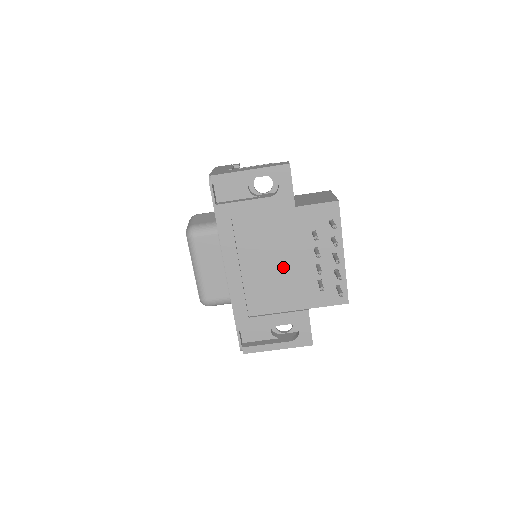
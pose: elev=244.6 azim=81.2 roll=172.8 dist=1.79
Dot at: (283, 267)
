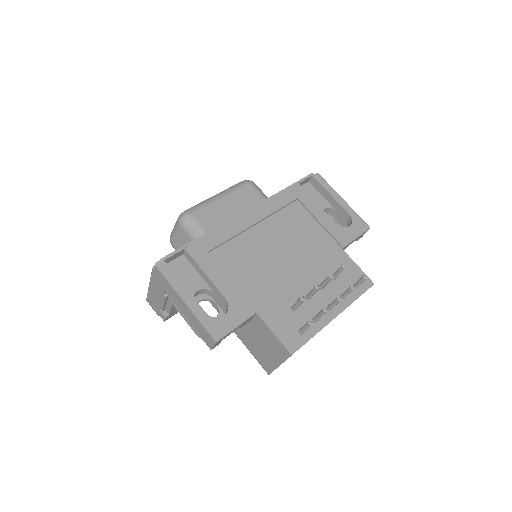
Dot at: (283, 264)
